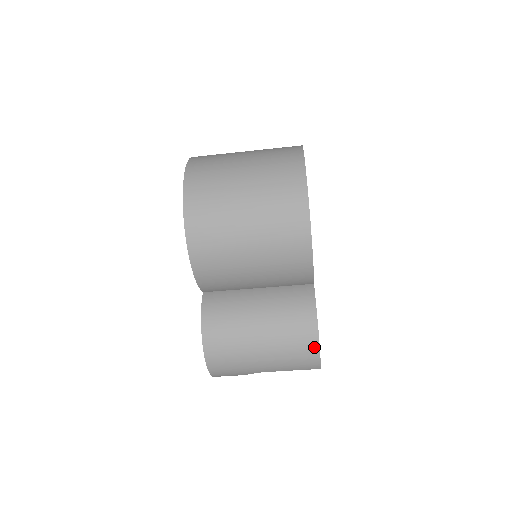
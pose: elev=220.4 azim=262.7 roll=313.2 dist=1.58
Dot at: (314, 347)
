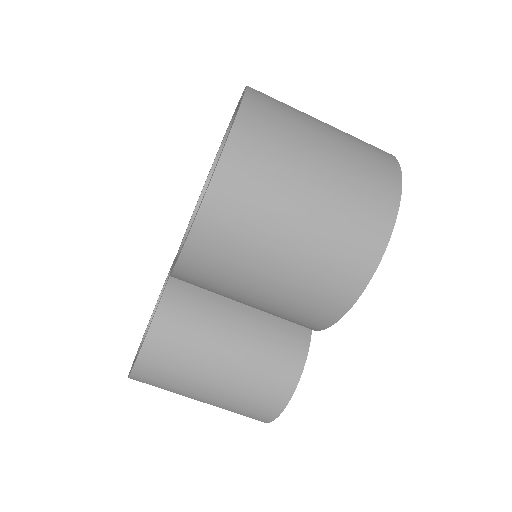
Dot at: (277, 407)
